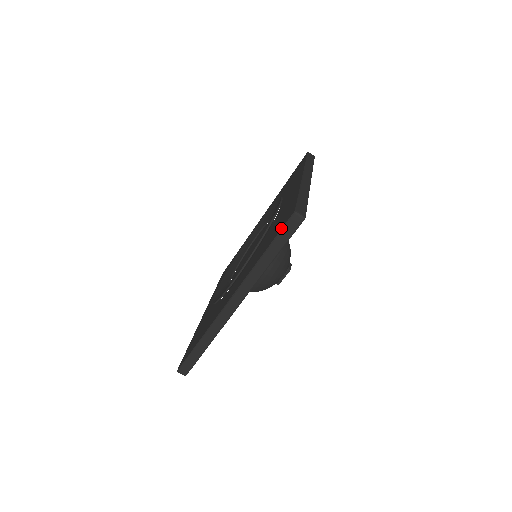
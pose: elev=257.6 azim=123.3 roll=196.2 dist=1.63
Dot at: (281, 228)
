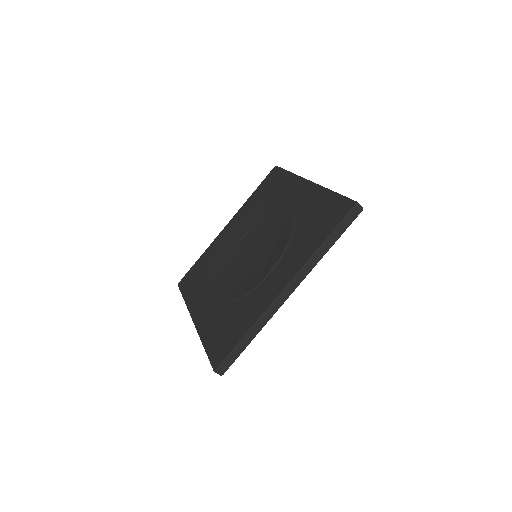
Dot at: (210, 359)
